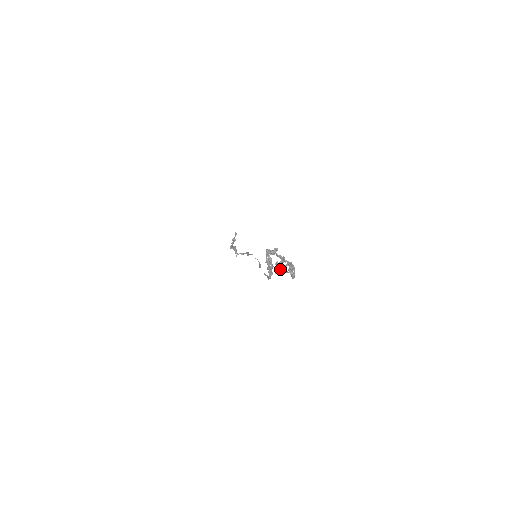
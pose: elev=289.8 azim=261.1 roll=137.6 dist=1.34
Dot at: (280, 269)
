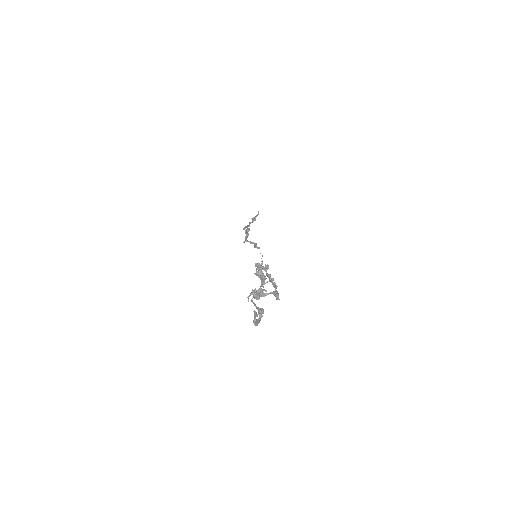
Dot at: (257, 297)
